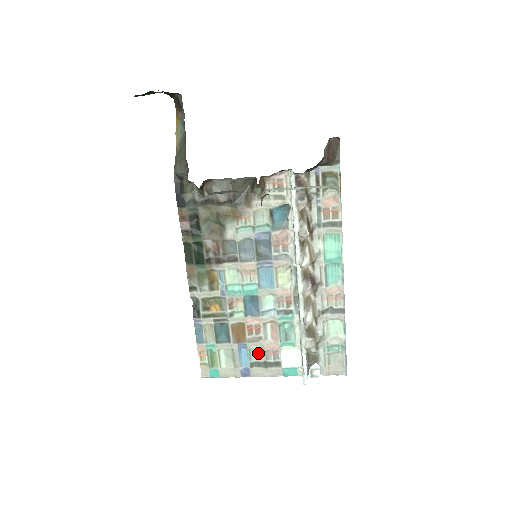
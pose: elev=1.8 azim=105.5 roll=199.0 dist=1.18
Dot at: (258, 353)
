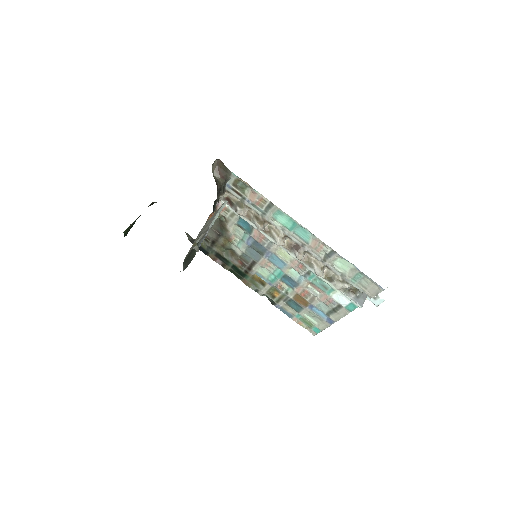
Dot at: (323, 306)
